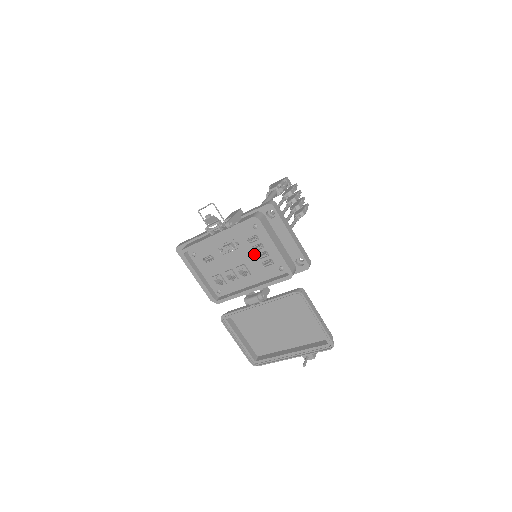
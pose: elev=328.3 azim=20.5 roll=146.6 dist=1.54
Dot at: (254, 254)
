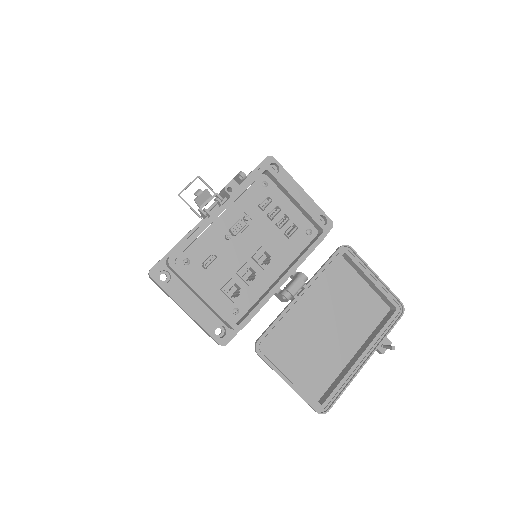
Dot at: (271, 225)
